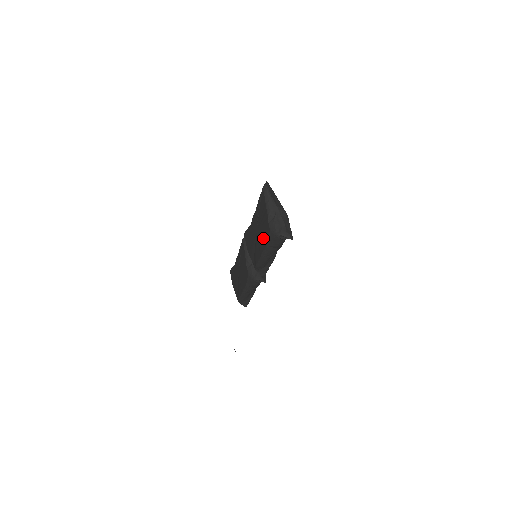
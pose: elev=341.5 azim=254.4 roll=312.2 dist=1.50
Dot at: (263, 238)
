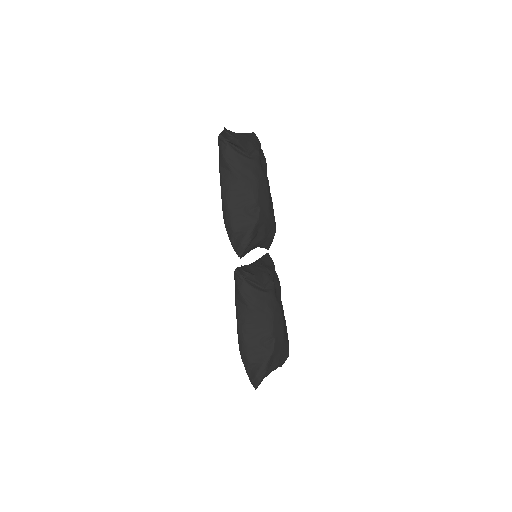
Dot at: occluded
